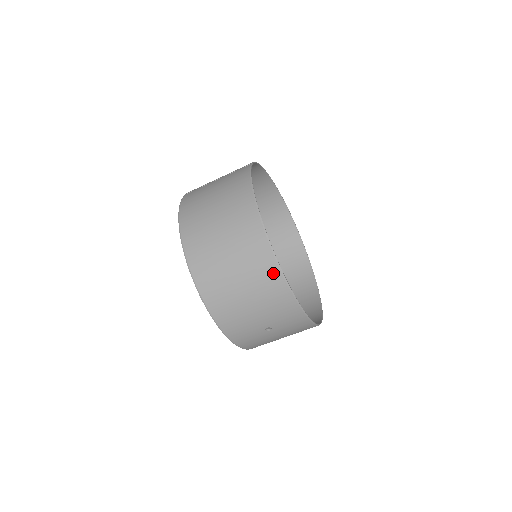
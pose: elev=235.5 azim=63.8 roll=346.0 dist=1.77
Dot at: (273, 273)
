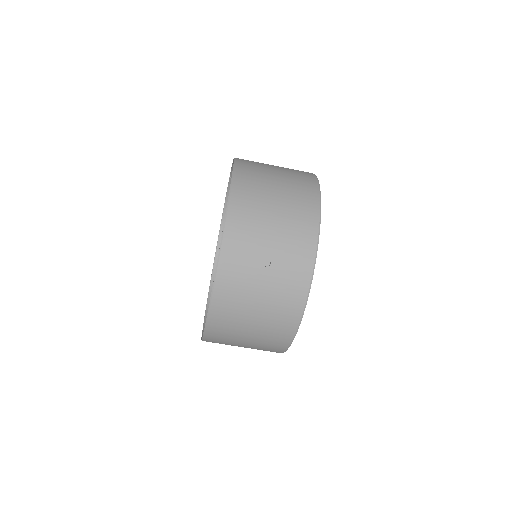
Dot at: (312, 205)
